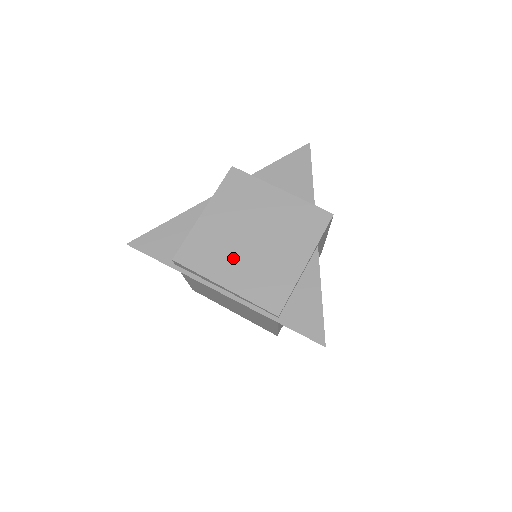
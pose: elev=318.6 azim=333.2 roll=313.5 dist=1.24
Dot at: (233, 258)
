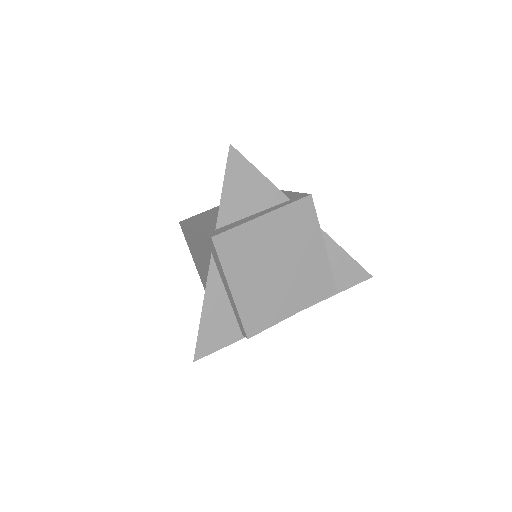
Dot at: (281, 294)
